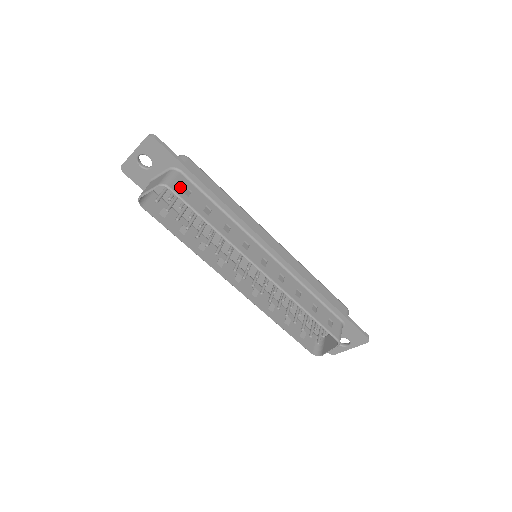
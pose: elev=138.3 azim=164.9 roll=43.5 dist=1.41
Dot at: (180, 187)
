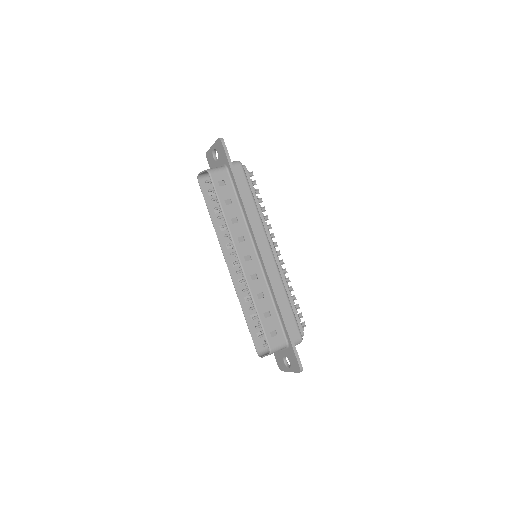
Dot at: (219, 178)
